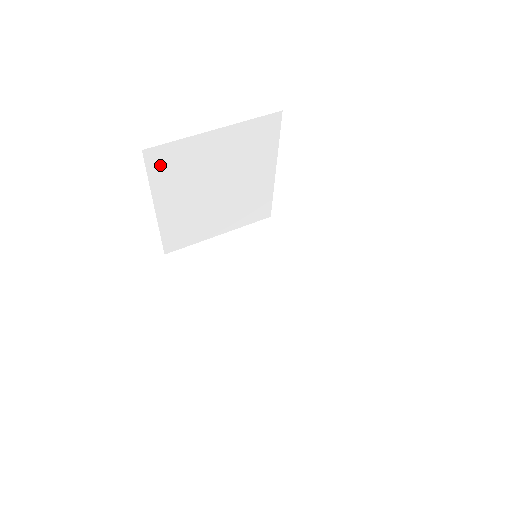
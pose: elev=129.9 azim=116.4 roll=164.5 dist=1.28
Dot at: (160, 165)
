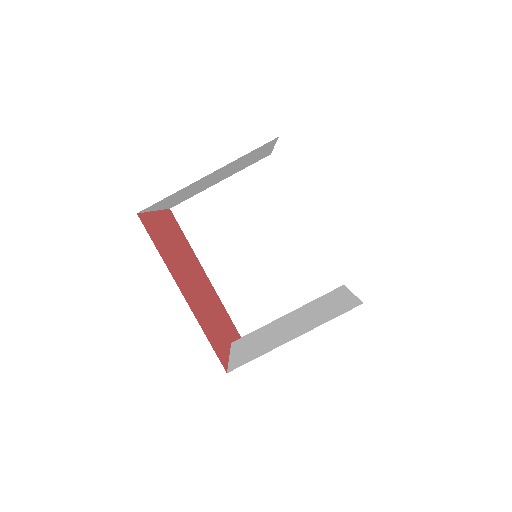
Dot at: (156, 205)
